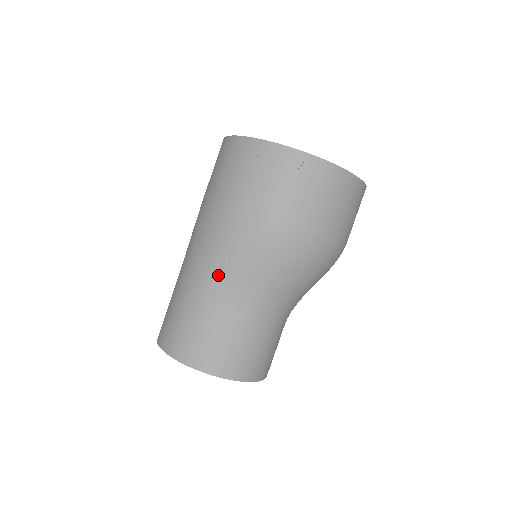
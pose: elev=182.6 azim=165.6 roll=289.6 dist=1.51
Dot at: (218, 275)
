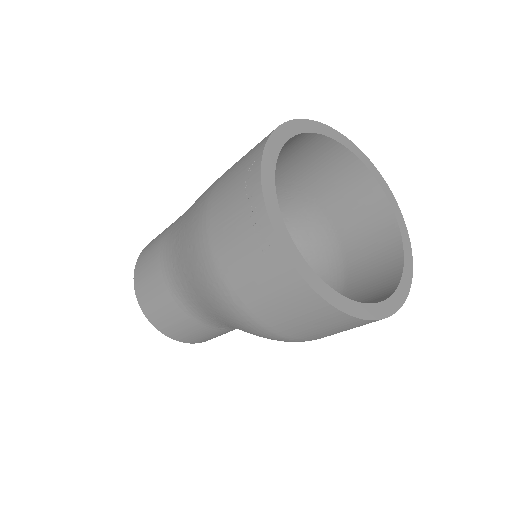
Dot at: (175, 249)
